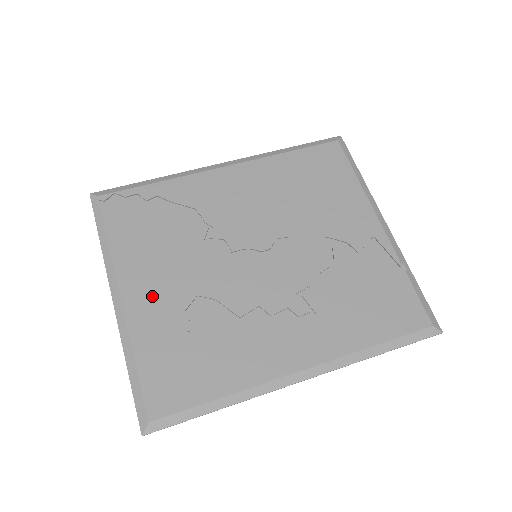
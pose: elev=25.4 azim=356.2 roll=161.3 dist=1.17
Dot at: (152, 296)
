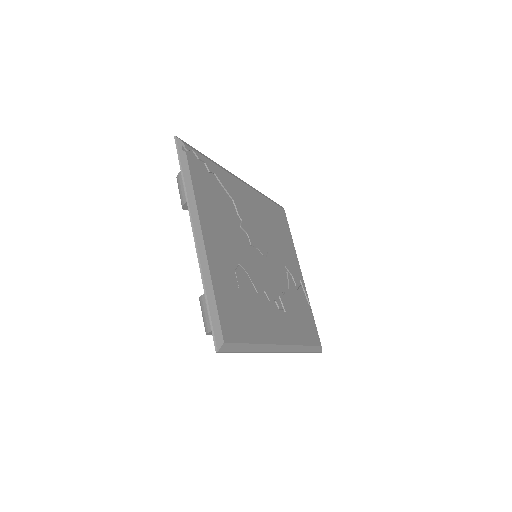
Dot at: (218, 247)
